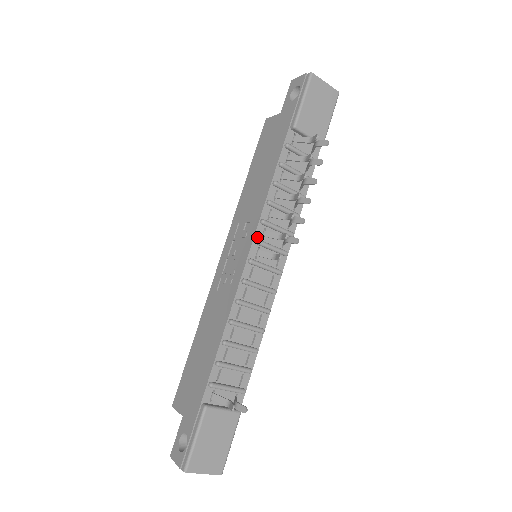
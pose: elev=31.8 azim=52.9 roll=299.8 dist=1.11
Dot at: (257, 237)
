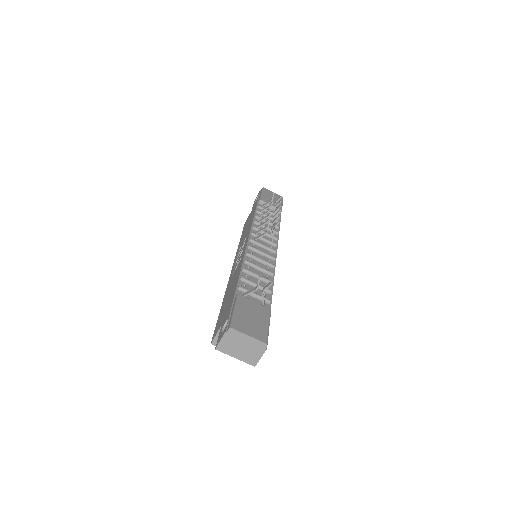
Dot at: (252, 234)
